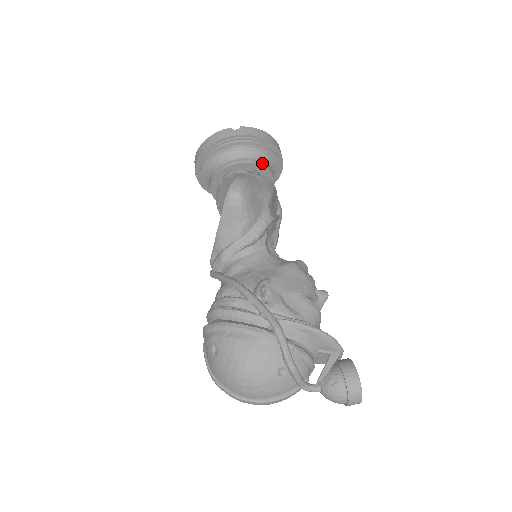
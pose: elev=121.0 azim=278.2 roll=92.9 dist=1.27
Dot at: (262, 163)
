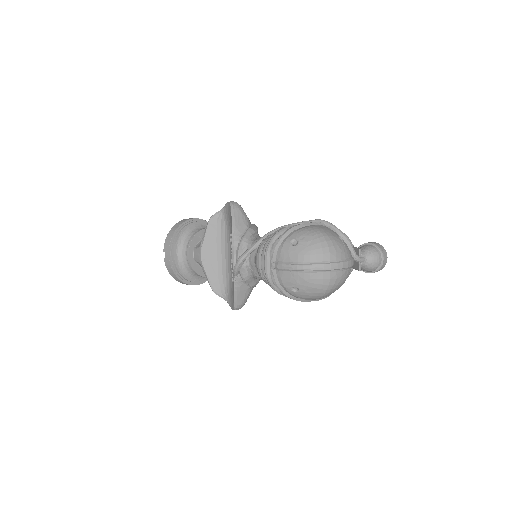
Dot at: occluded
